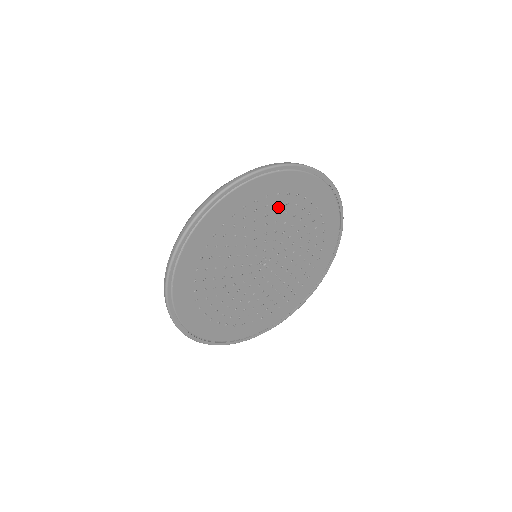
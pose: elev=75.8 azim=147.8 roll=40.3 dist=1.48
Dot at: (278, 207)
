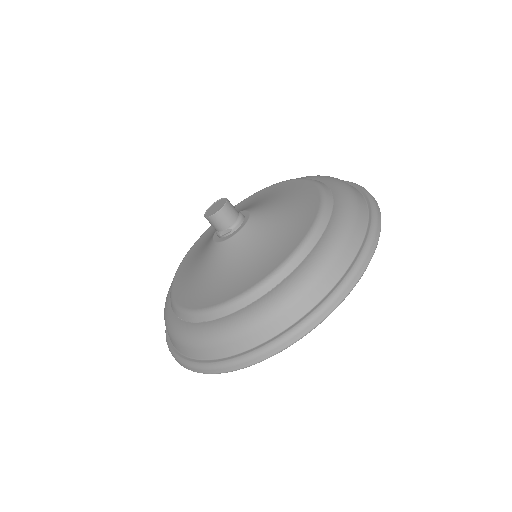
Dot at: occluded
